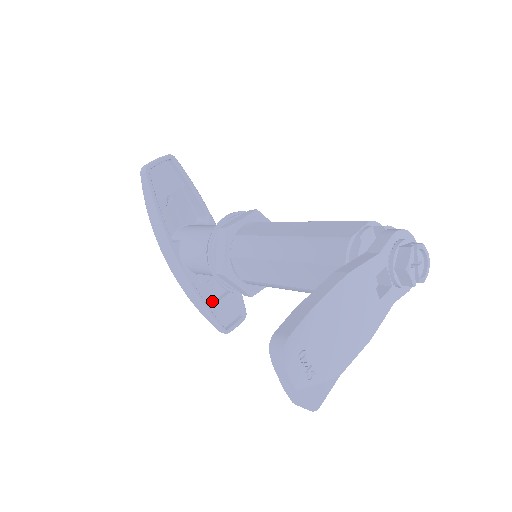
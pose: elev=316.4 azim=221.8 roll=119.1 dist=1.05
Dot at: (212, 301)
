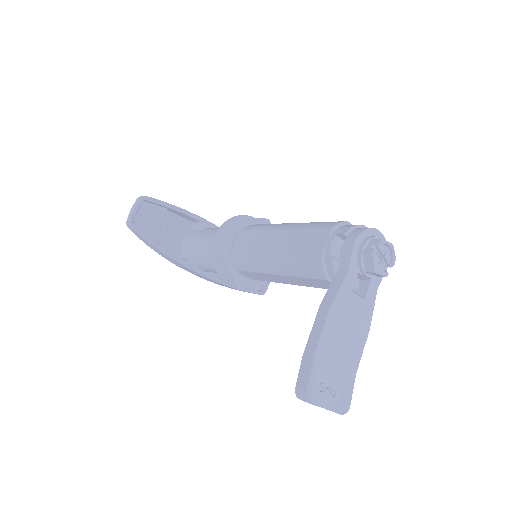
Dot at: occluded
